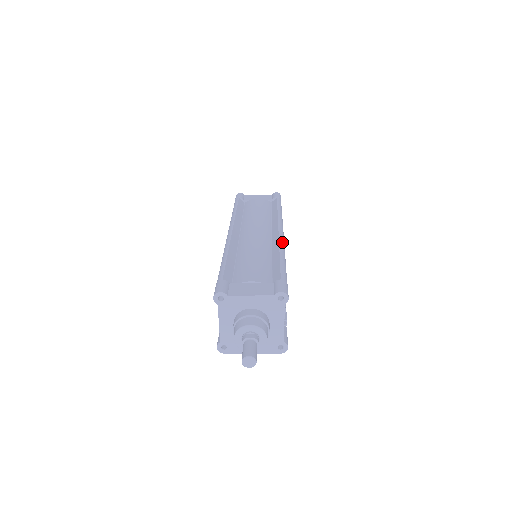
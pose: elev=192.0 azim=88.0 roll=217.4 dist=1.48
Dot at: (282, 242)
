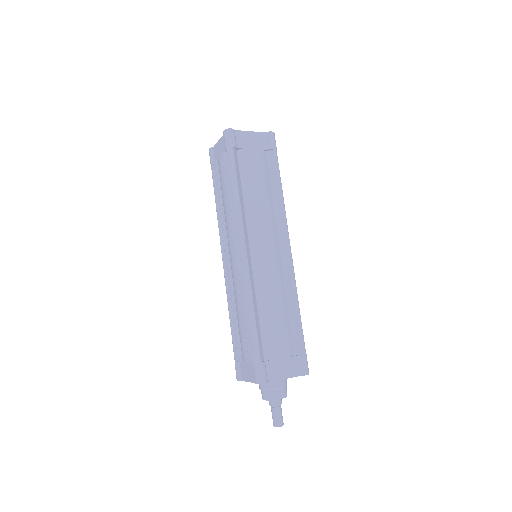
Dot at: occluded
